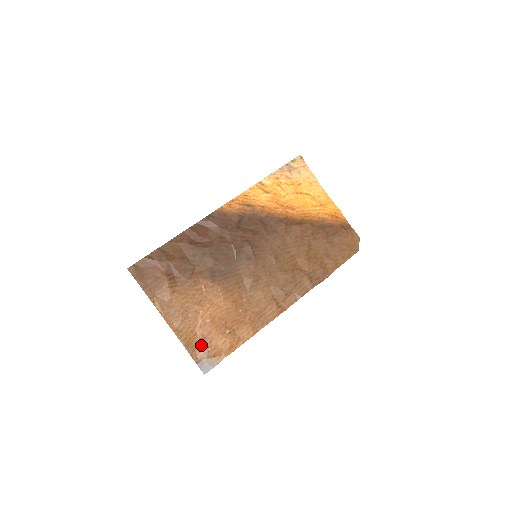
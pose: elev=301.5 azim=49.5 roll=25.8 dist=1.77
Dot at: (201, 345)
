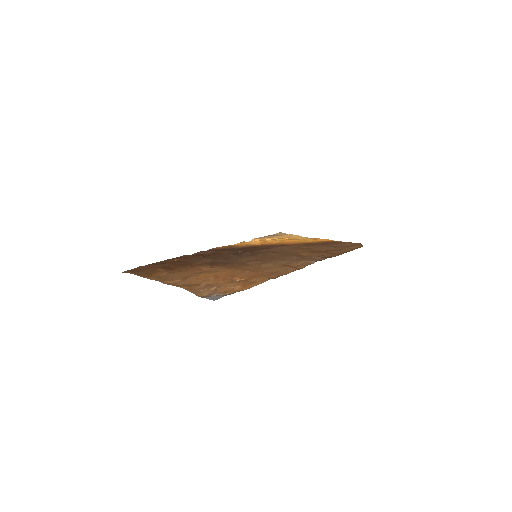
Dot at: (207, 288)
